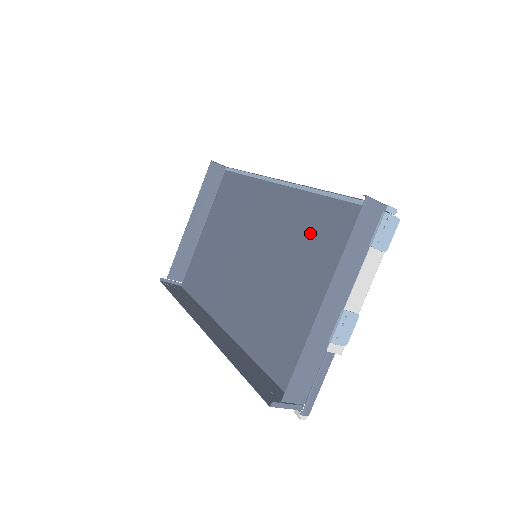
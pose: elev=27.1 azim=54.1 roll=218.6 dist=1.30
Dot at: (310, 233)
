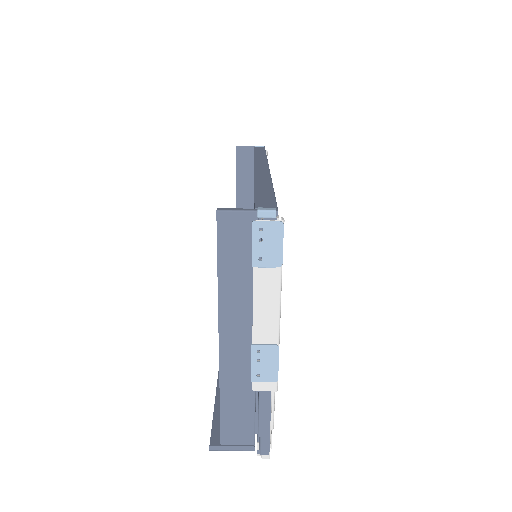
Dot at: occluded
